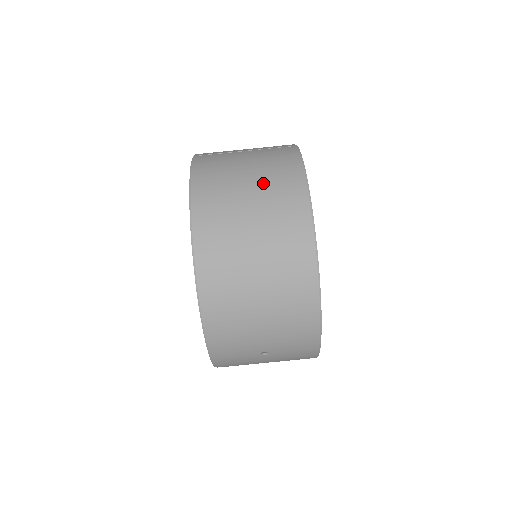
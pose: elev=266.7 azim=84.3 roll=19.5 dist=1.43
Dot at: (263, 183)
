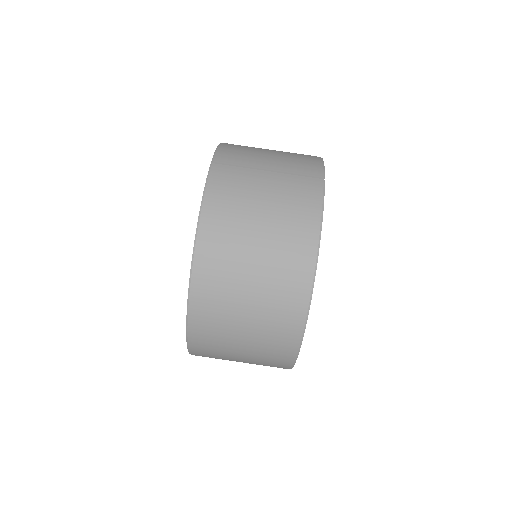
Dot at: (274, 234)
